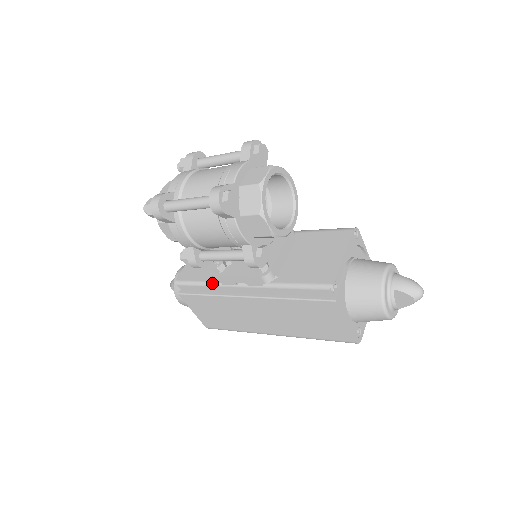
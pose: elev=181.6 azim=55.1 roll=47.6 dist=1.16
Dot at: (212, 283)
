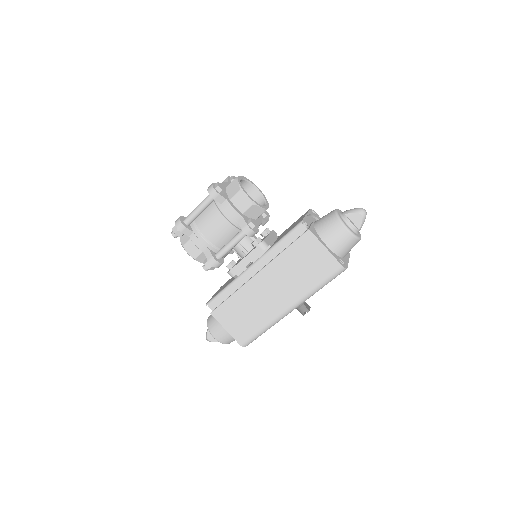
Dot at: (231, 283)
